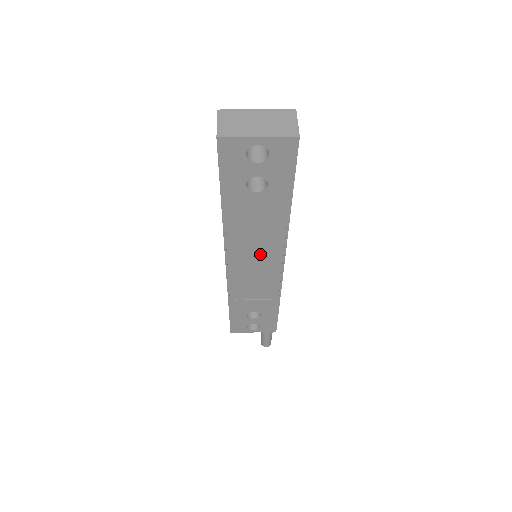
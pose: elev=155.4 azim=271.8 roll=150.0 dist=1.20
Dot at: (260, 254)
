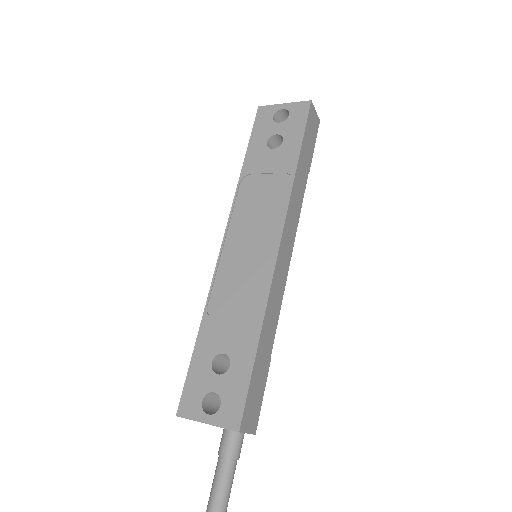
Dot at: (259, 229)
